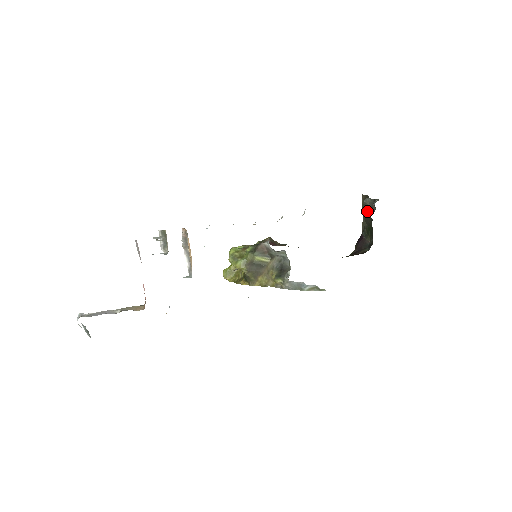
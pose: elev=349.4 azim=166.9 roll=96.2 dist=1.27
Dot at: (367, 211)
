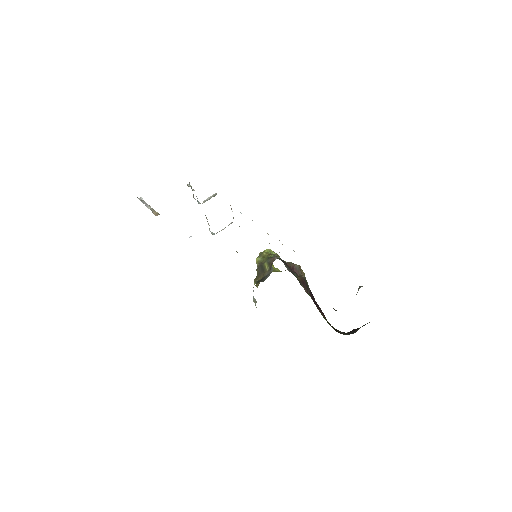
Dot at: occluded
